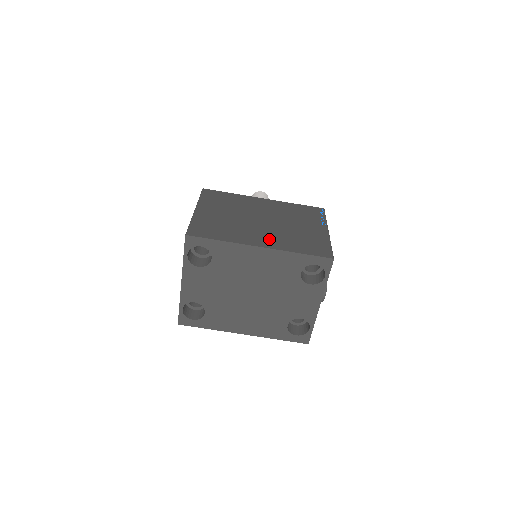
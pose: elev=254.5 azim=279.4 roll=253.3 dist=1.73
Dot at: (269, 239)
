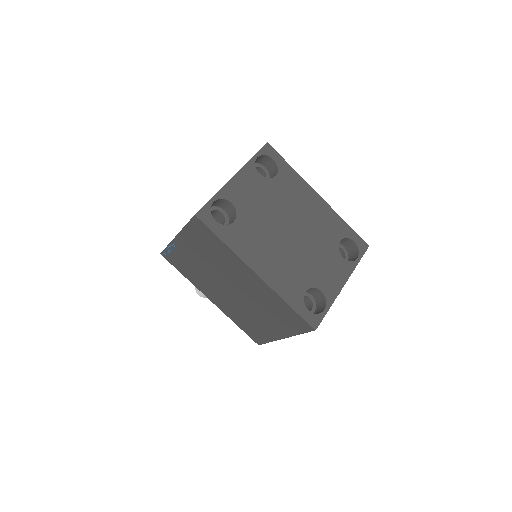
Dot at: occluded
